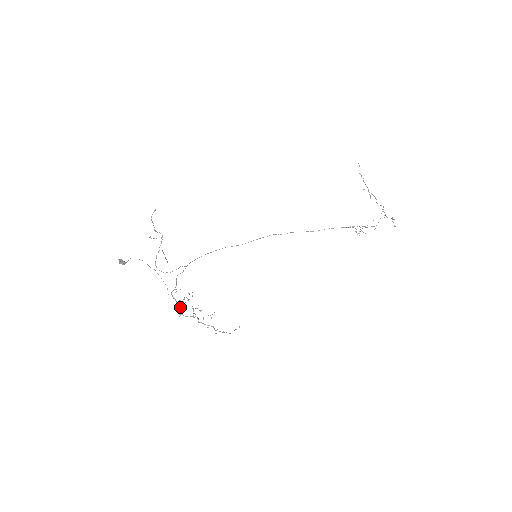
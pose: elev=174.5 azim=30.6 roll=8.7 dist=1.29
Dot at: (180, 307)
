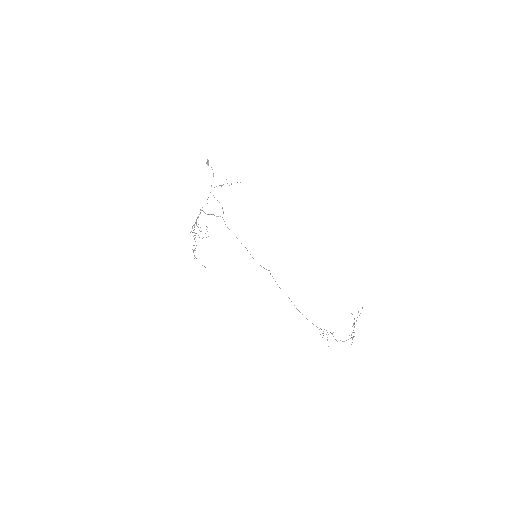
Dot at: occluded
